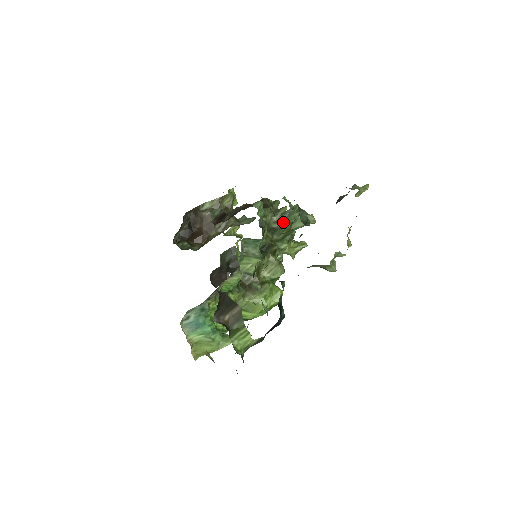
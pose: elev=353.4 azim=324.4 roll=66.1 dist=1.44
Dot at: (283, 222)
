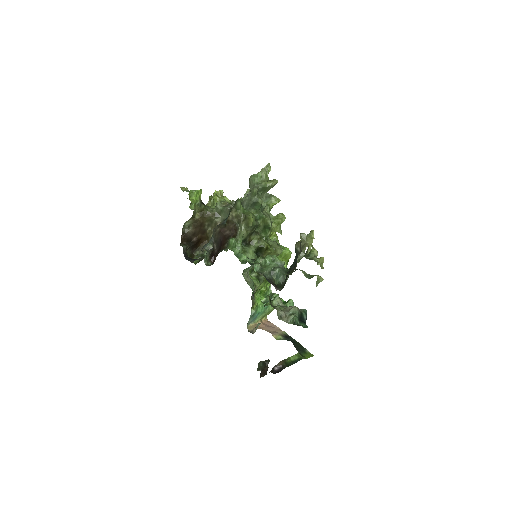
Dot at: (253, 209)
